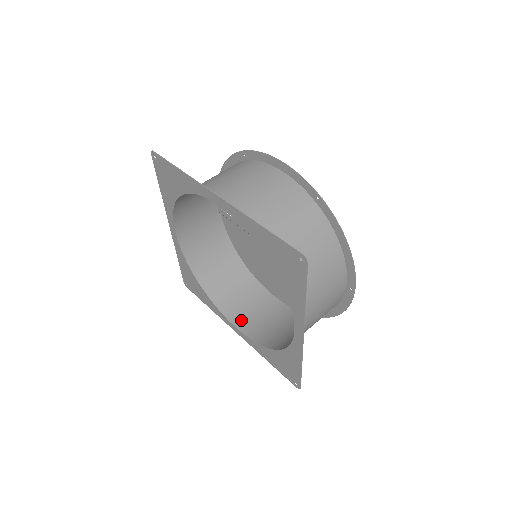
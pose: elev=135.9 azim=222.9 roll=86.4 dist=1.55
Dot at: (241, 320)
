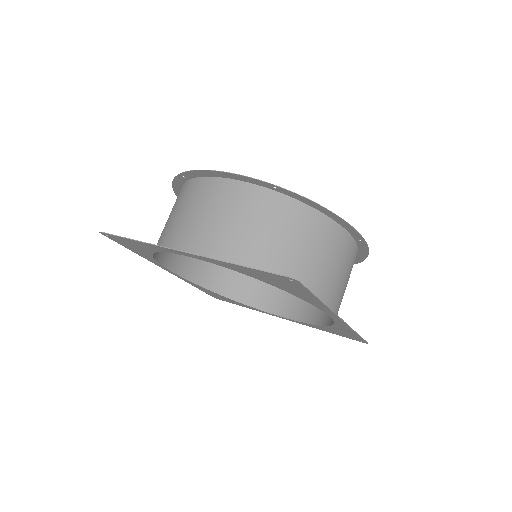
Dot at: (281, 307)
